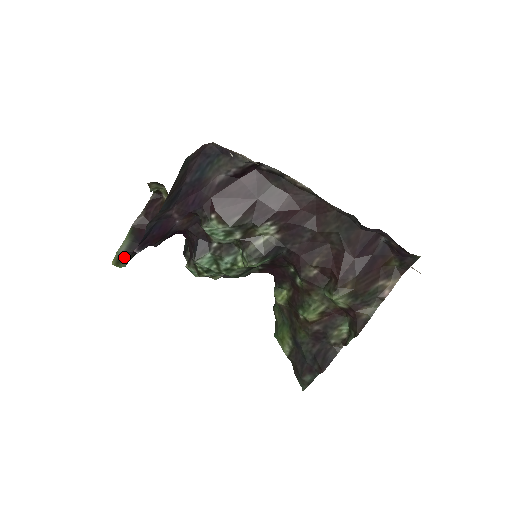
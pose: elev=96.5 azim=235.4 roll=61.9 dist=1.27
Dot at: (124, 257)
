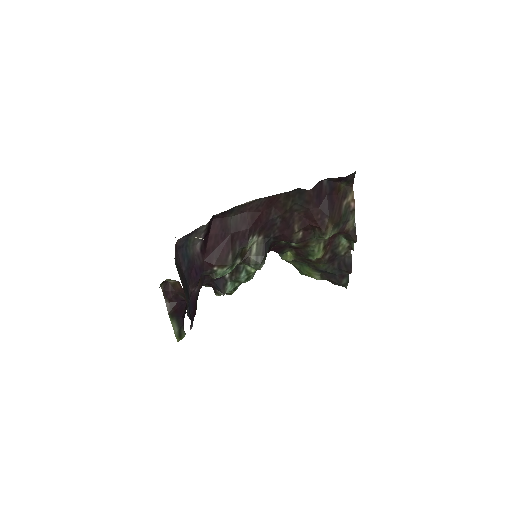
Dot at: (180, 332)
